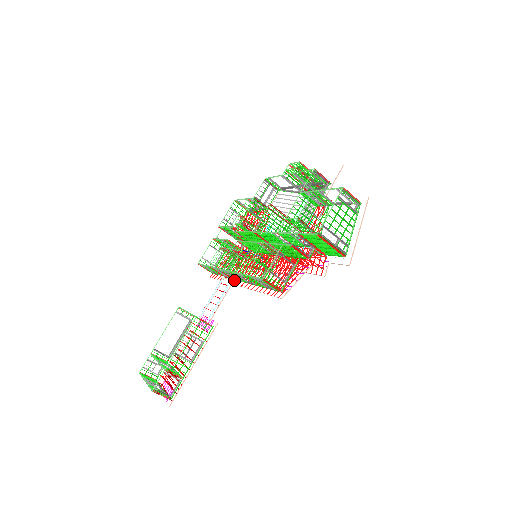
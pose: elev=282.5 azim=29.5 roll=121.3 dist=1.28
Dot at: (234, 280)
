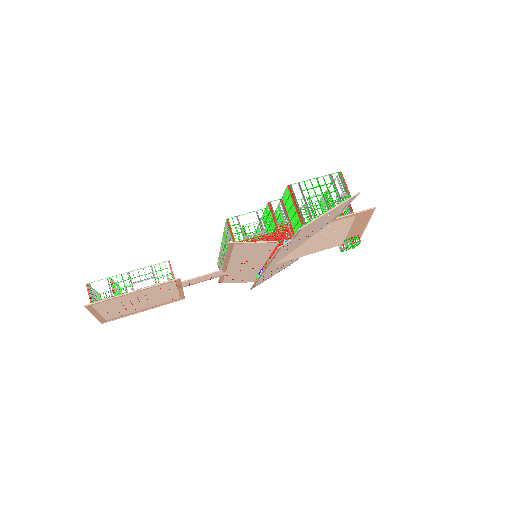
Dot at: (226, 270)
